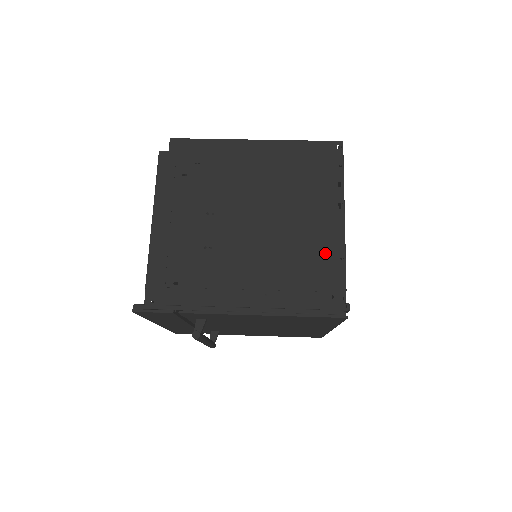
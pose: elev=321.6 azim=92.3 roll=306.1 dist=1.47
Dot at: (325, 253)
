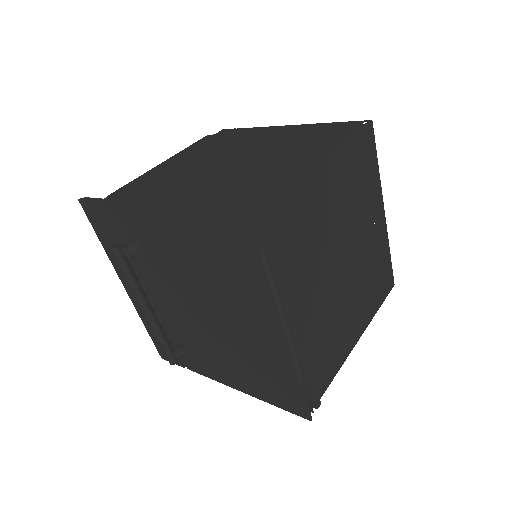
Dot at: (279, 181)
